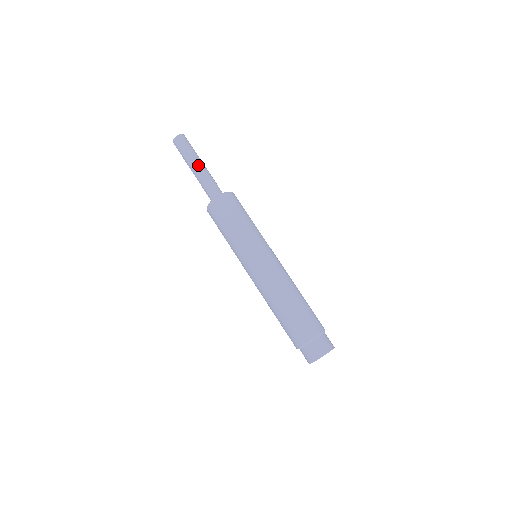
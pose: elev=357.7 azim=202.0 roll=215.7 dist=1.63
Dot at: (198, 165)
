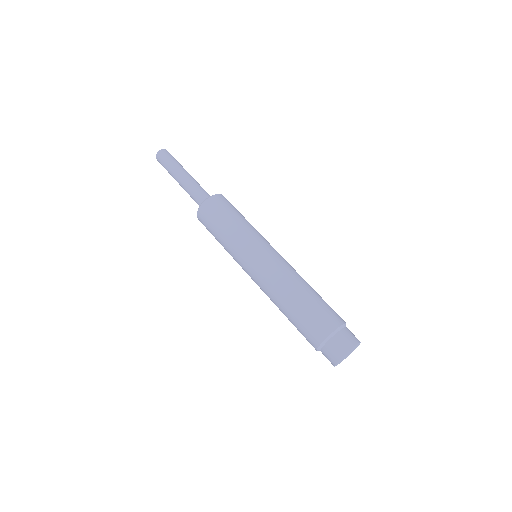
Dot at: (180, 177)
